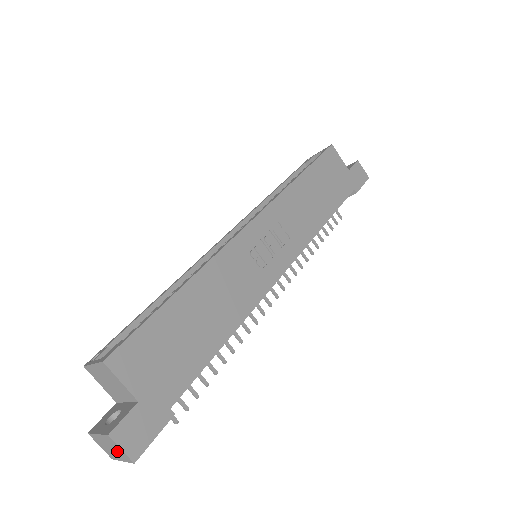
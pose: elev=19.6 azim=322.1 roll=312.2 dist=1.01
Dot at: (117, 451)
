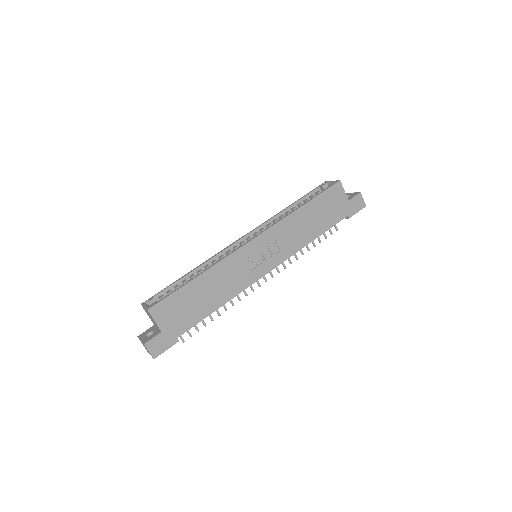
Dot at: (148, 351)
